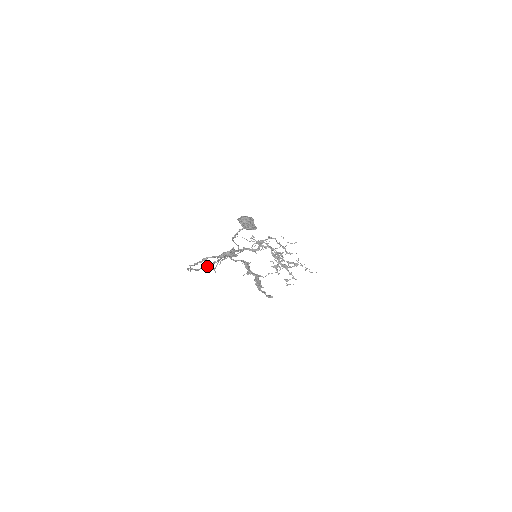
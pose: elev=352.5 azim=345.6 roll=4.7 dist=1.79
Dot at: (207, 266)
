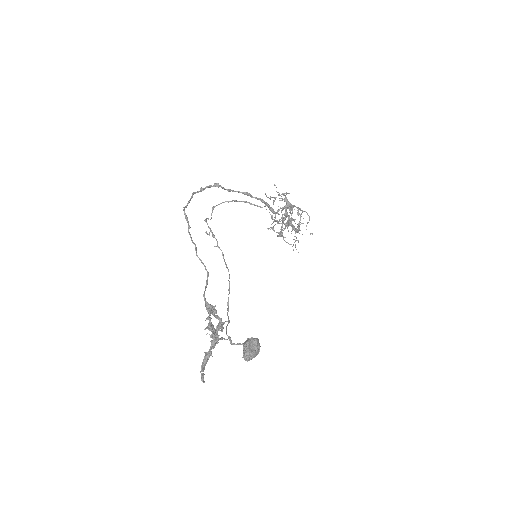
Dot at: (197, 255)
